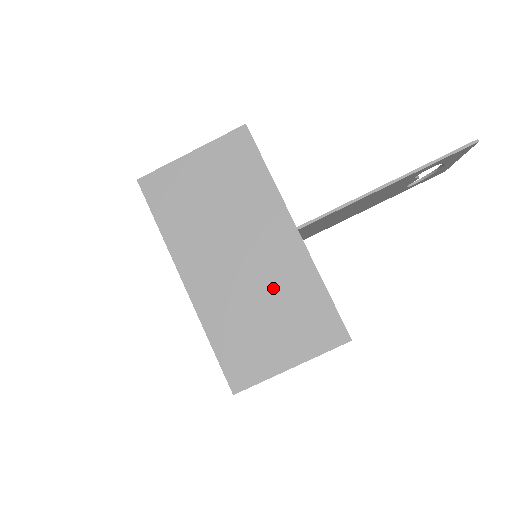
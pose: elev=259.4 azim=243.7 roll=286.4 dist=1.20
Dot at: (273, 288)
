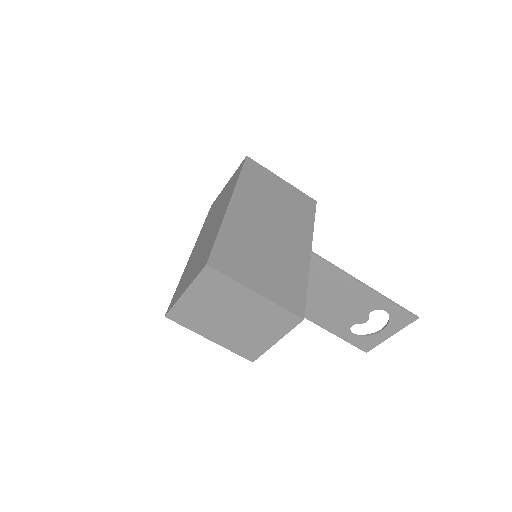
Dot at: (278, 255)
